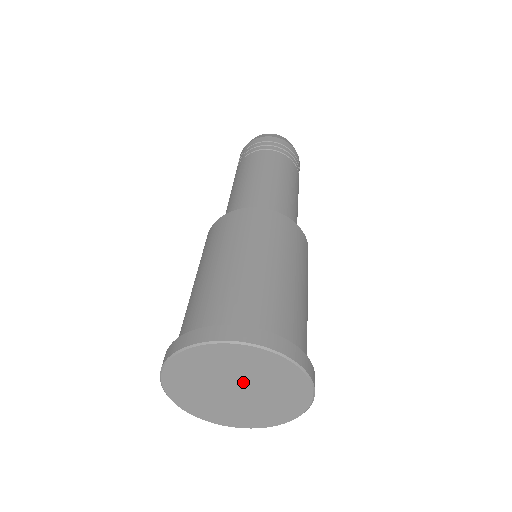
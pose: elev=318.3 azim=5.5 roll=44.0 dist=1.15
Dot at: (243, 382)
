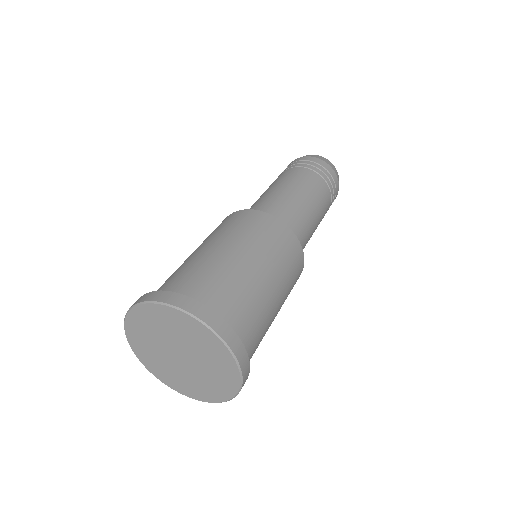
Dot at: (193, 359)
